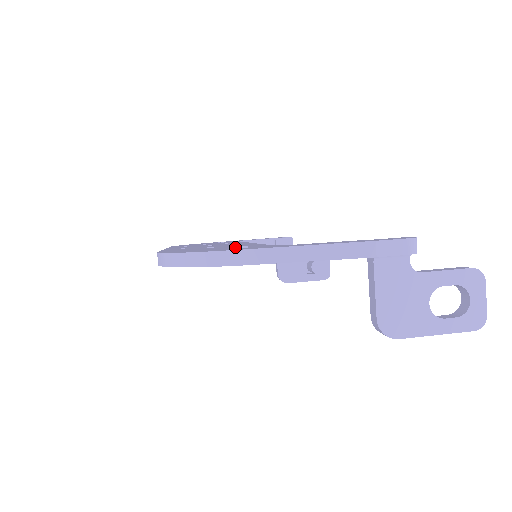
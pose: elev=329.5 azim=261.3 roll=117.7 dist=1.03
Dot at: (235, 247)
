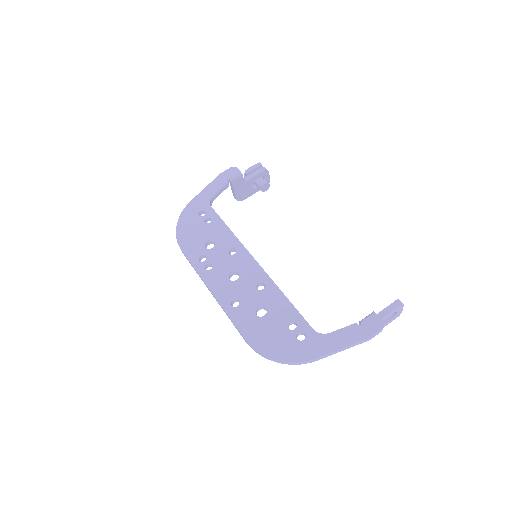
Dot at: (291, 331)
